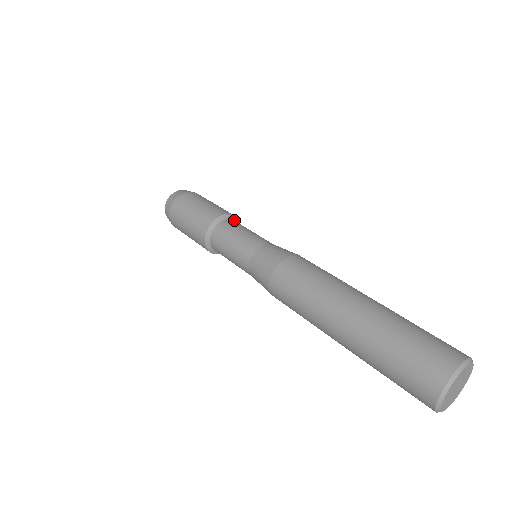
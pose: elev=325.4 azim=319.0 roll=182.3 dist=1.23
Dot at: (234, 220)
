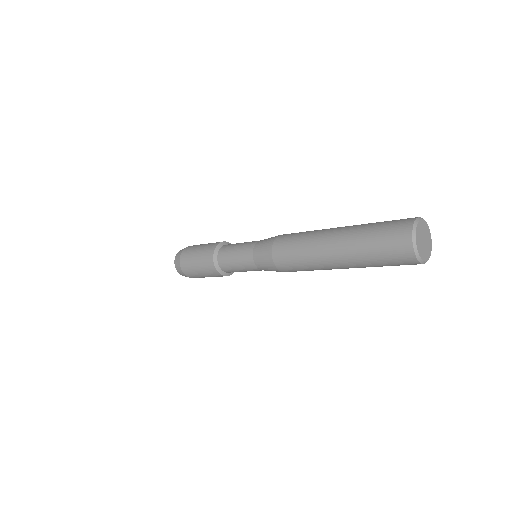
Dot at: occluded
